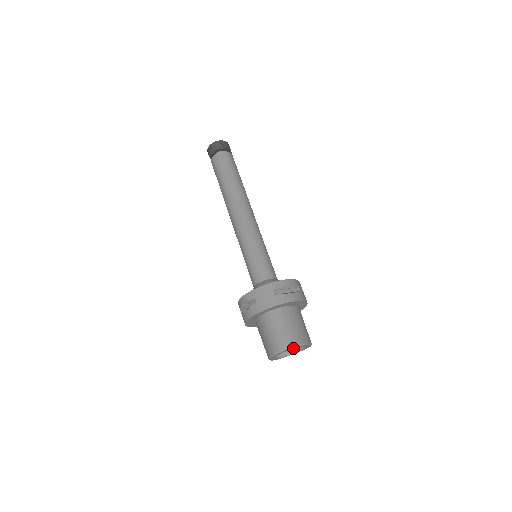
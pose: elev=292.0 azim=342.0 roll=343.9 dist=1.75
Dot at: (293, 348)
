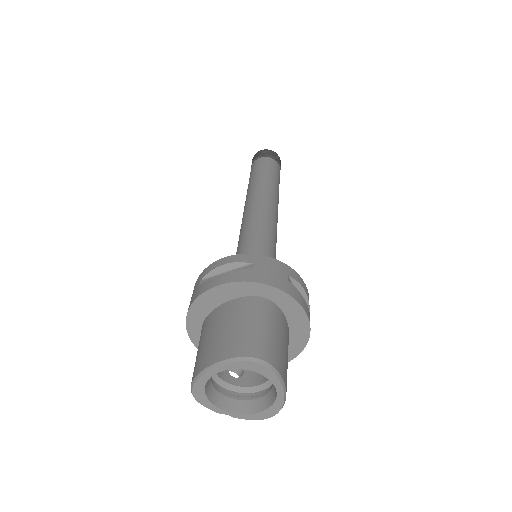
Dot at: (268, 374)
